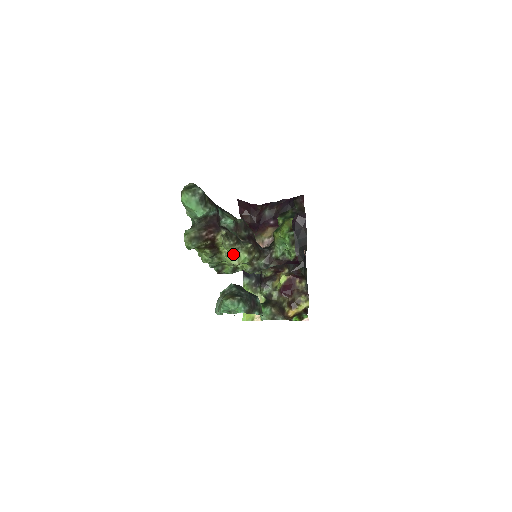
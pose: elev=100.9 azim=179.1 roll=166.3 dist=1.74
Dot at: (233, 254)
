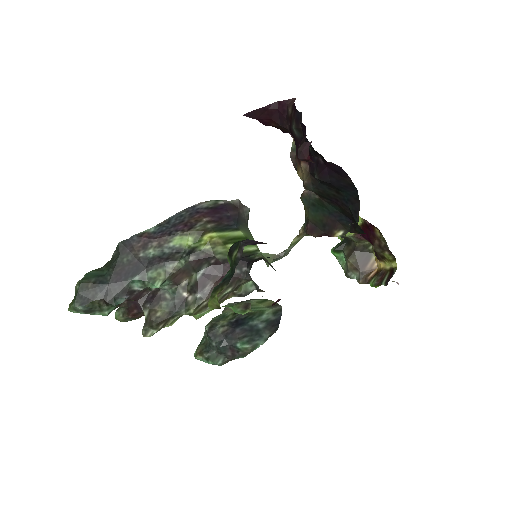
Dot at: occluded
